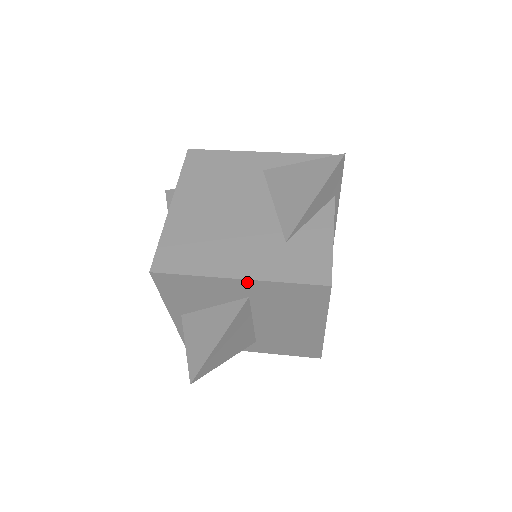
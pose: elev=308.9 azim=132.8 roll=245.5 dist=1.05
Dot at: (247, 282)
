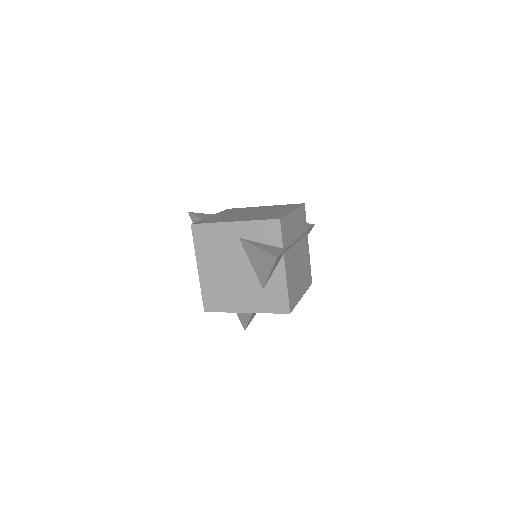
Dot at: (250, 312)
